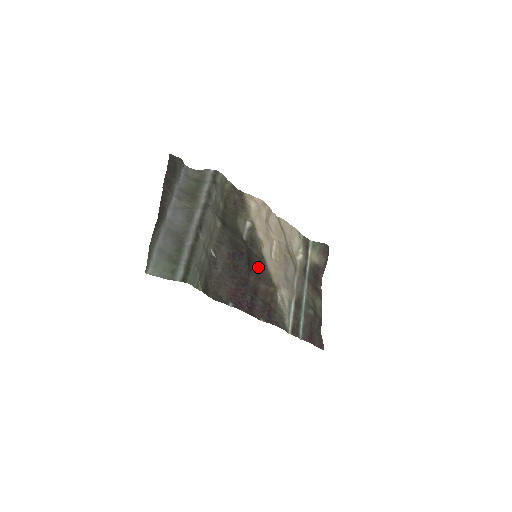
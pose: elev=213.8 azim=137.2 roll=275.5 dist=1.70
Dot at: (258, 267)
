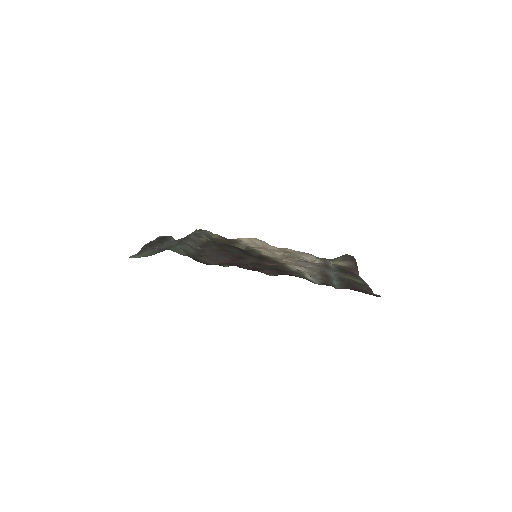
Dot at: (259, 258)
